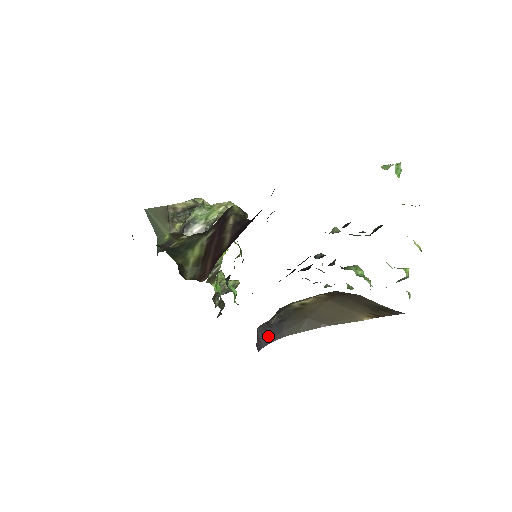
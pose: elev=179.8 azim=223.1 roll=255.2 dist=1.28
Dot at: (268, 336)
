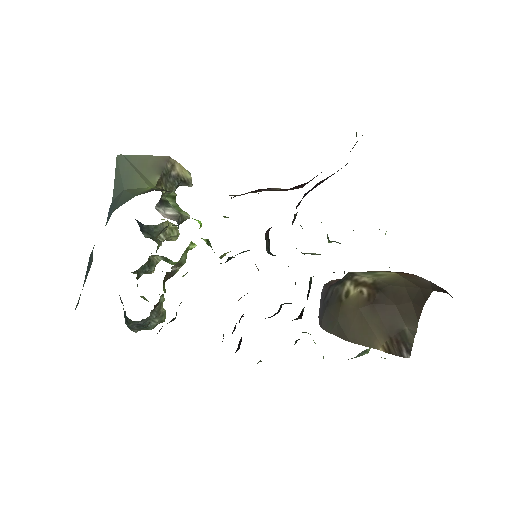
Dot at: (319, 310)
